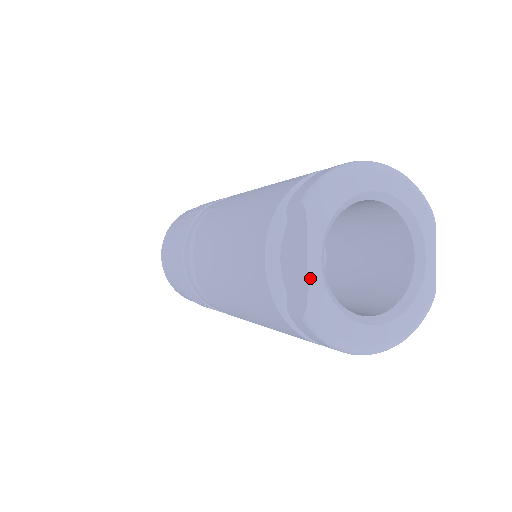
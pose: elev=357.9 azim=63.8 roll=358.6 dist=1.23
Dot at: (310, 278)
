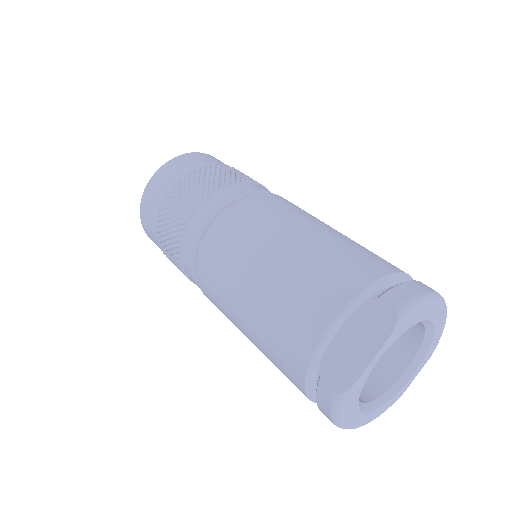
Dot at: (365, 371)
